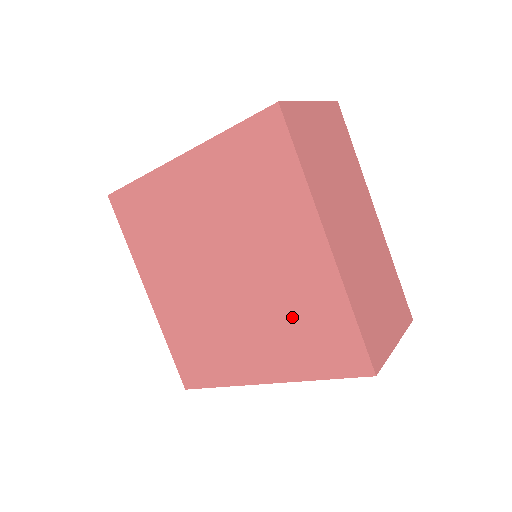
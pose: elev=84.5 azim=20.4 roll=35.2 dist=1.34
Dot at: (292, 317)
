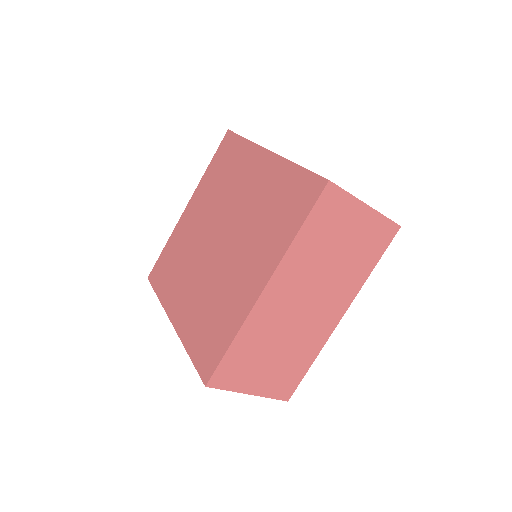
Dot at: (214, 305)
